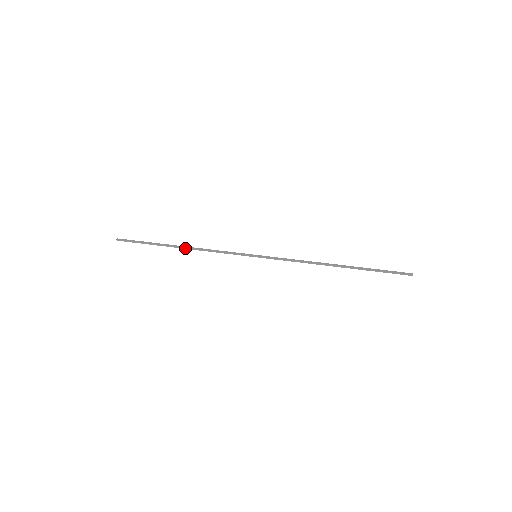
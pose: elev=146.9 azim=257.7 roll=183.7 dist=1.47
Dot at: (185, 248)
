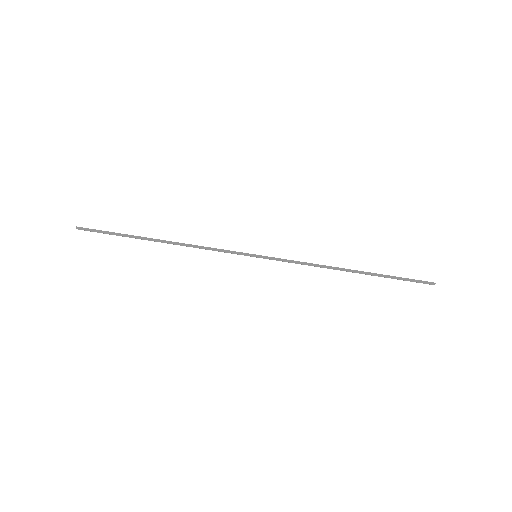
Dot at: (167, 243)
